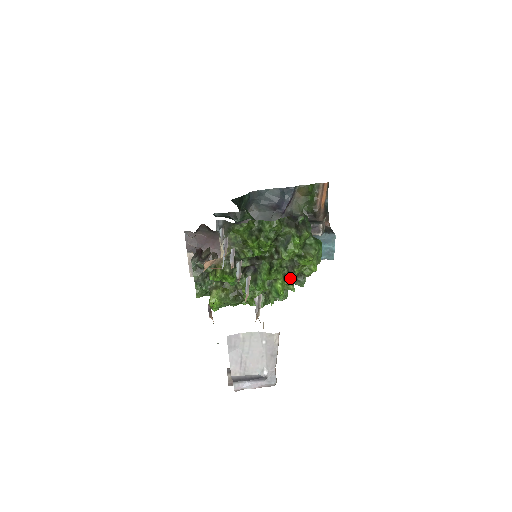
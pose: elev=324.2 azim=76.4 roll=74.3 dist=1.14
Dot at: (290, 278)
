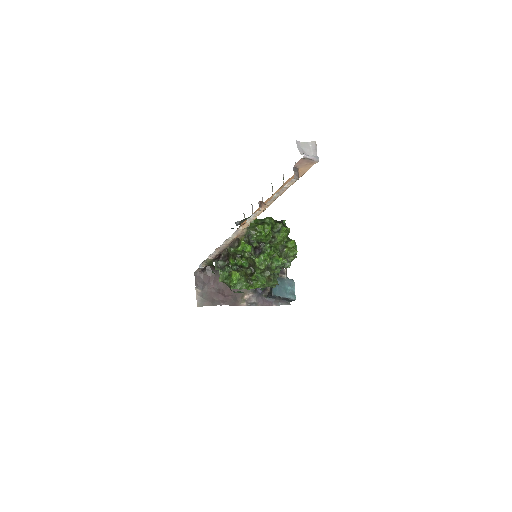
Dot at: (283, 256)
